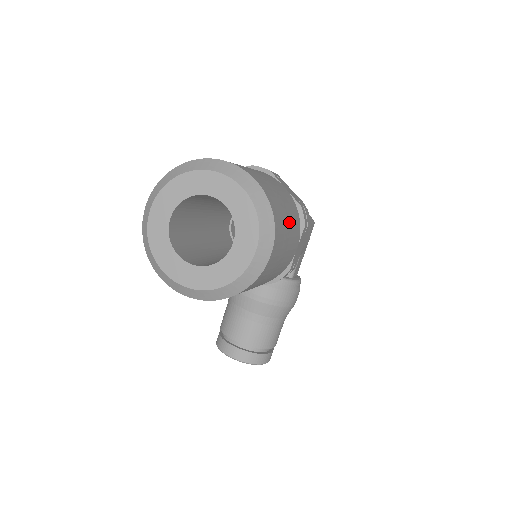
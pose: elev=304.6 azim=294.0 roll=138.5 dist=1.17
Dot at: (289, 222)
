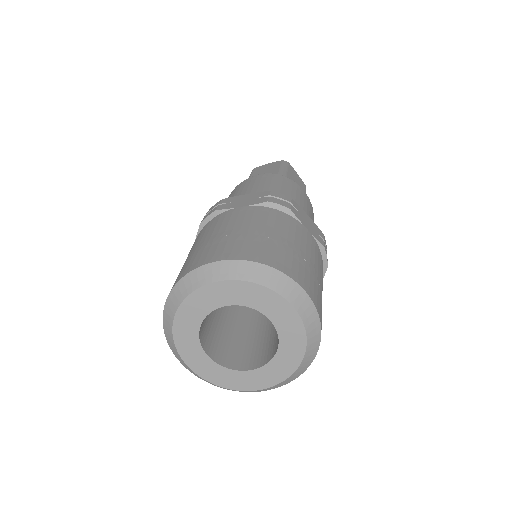
Dot at: occluded
